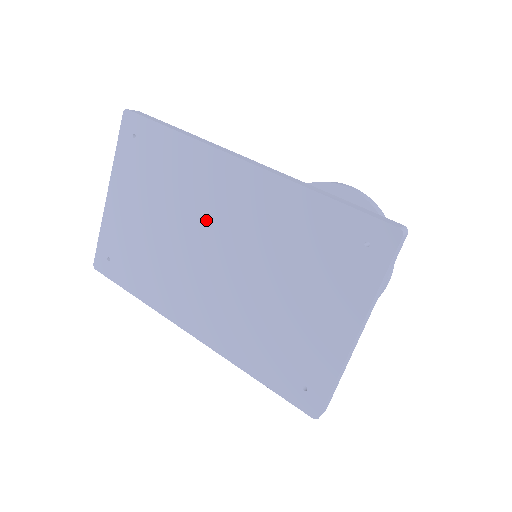
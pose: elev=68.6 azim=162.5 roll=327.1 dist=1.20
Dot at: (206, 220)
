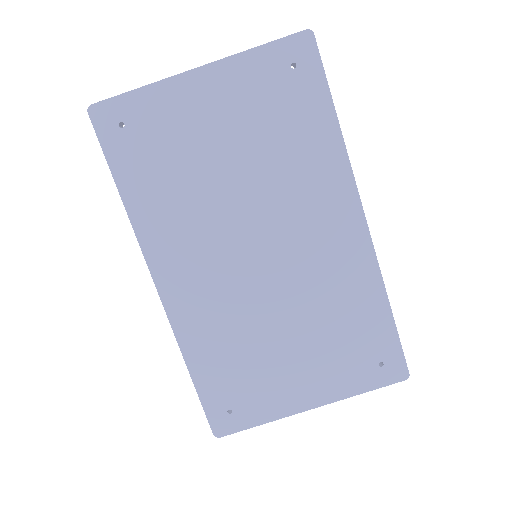
Dot at: (283, 221)
